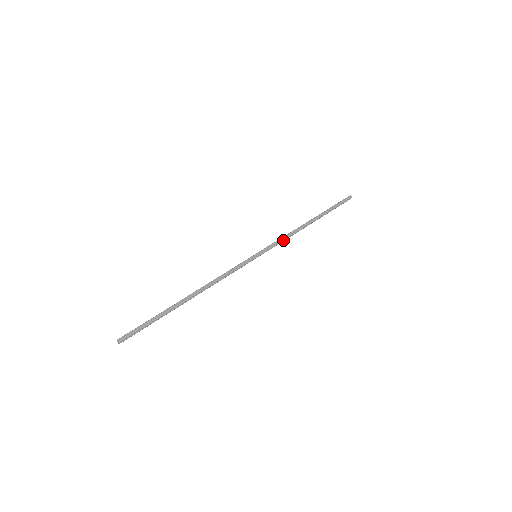
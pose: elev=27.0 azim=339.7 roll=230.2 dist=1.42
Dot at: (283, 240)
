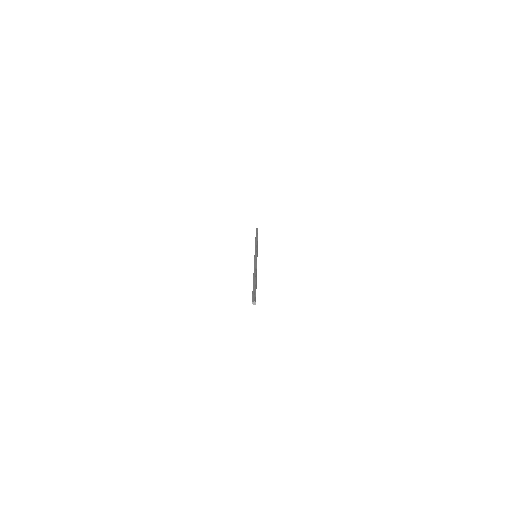
Dot at: occluded
